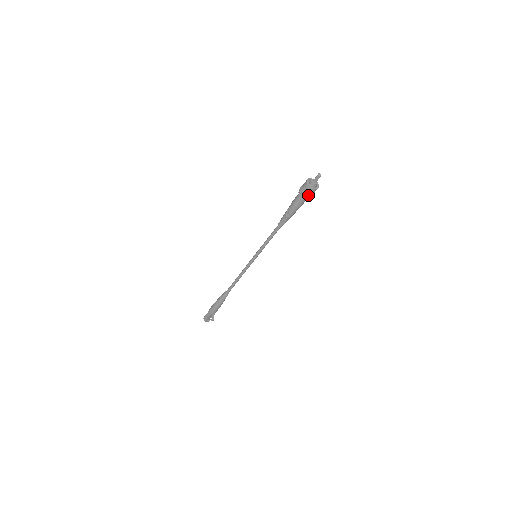
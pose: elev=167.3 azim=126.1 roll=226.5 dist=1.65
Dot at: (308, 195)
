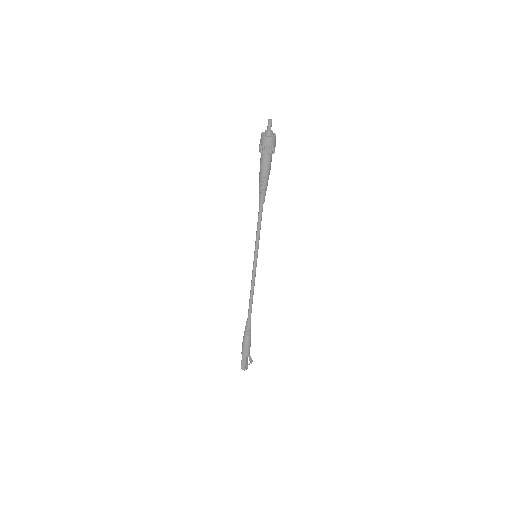
Dot at: (272, 148)
